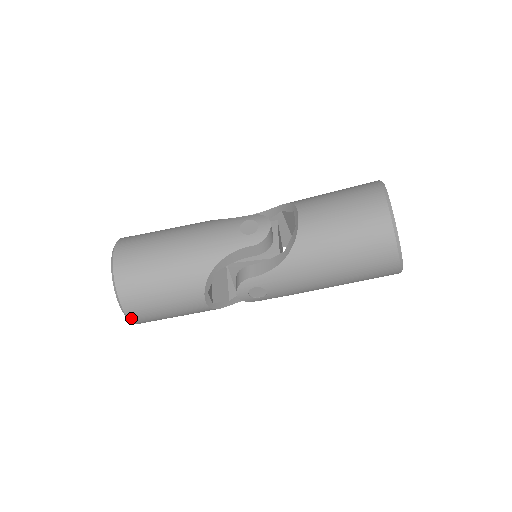
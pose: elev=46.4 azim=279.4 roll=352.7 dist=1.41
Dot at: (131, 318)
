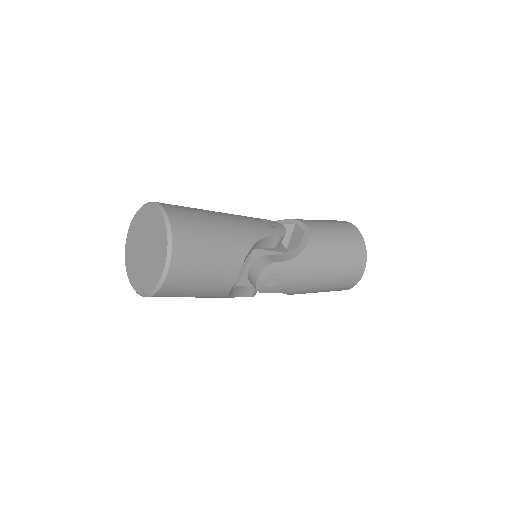
Dot at: (168, 278)
